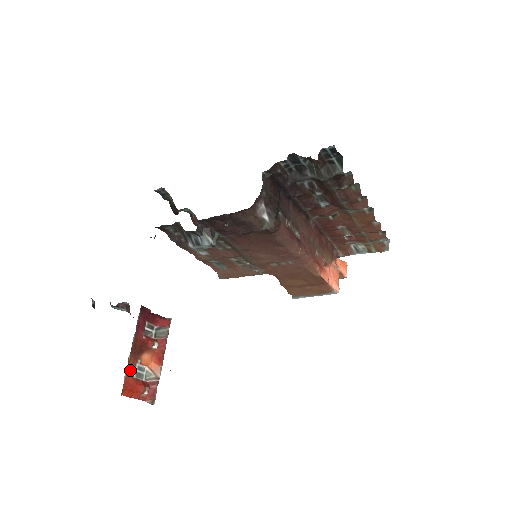
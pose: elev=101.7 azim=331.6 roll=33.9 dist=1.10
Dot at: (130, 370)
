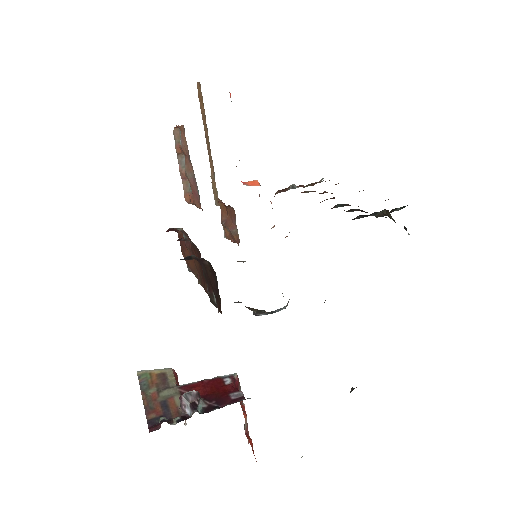
Dot at: occluded
